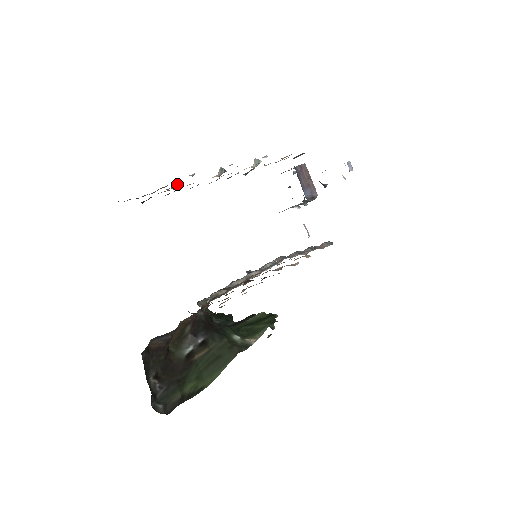
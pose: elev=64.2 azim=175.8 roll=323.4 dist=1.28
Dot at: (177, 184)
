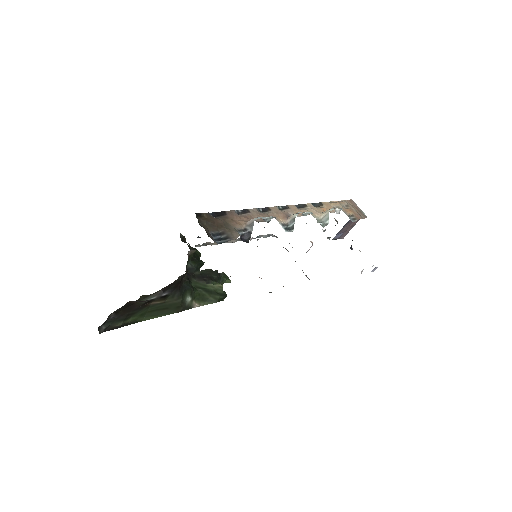
Dot at: (248, 229)
